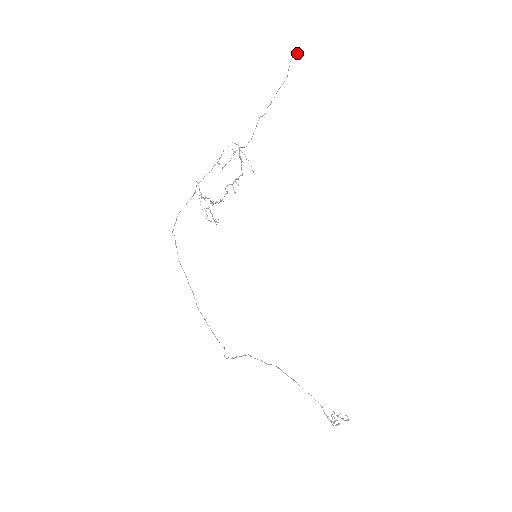
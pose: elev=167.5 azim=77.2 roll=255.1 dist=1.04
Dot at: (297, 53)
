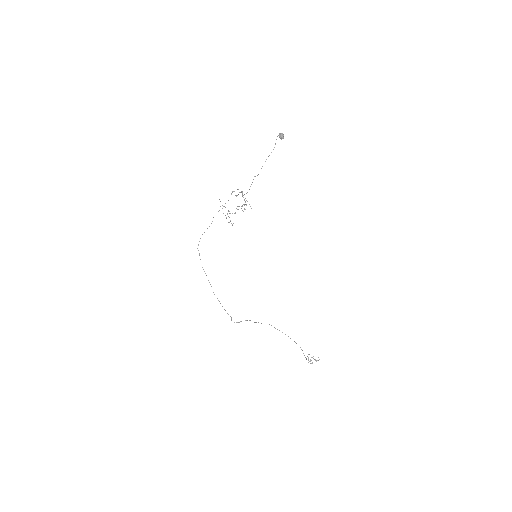
Dot at: (280, 136)
